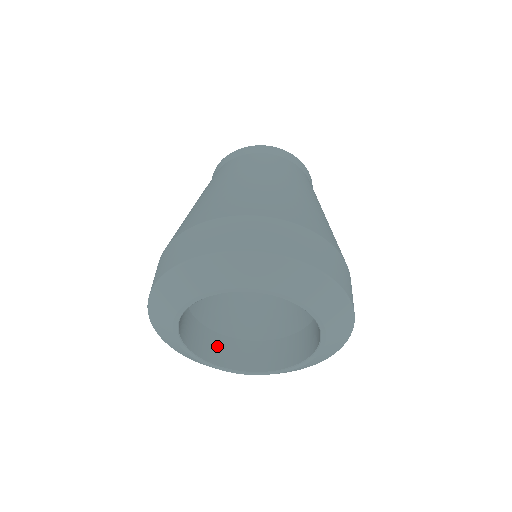
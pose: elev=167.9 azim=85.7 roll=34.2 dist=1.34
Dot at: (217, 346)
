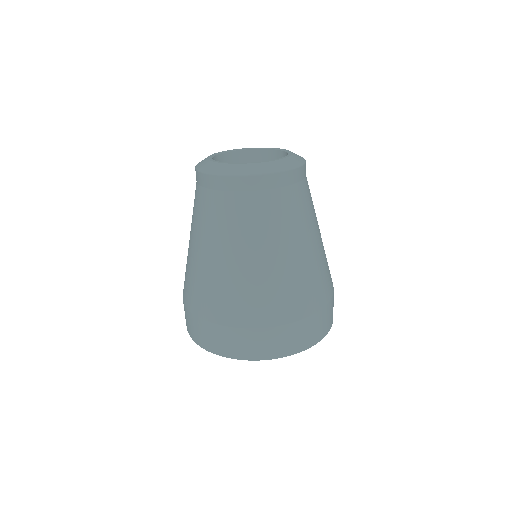
Dot at: occluded
